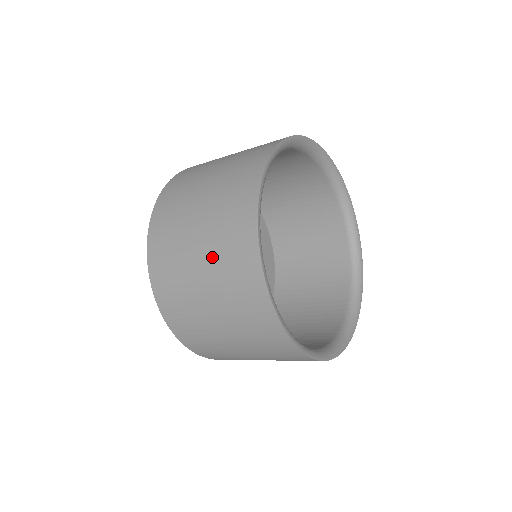
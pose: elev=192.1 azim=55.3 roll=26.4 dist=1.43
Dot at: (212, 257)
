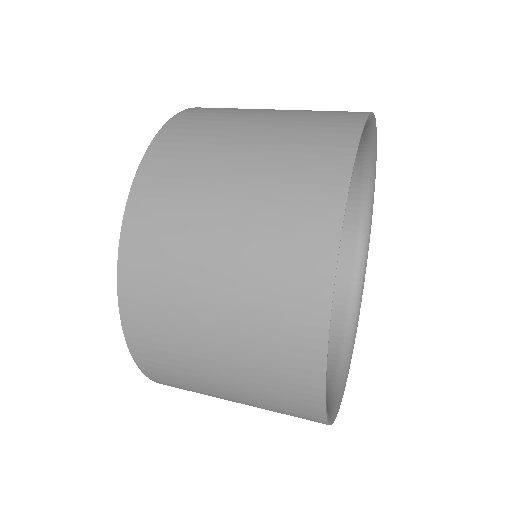
Dot at: (244, 377)
